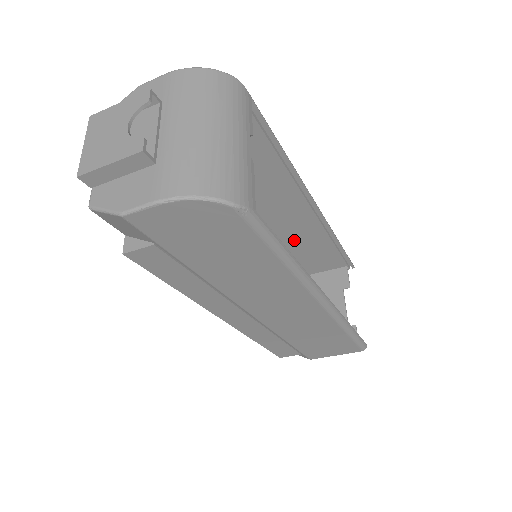
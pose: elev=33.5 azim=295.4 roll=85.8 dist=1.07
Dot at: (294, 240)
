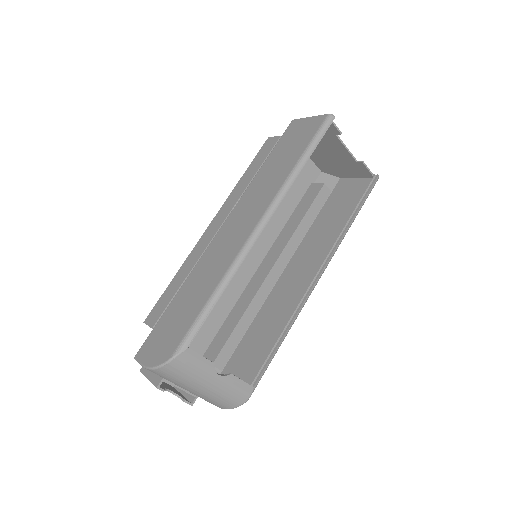
Dot at: (267, 178)
